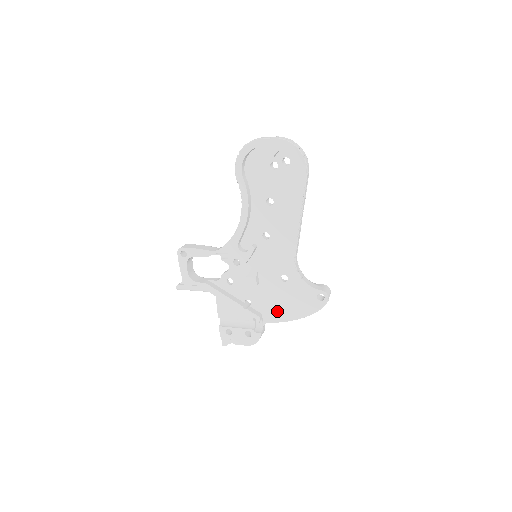
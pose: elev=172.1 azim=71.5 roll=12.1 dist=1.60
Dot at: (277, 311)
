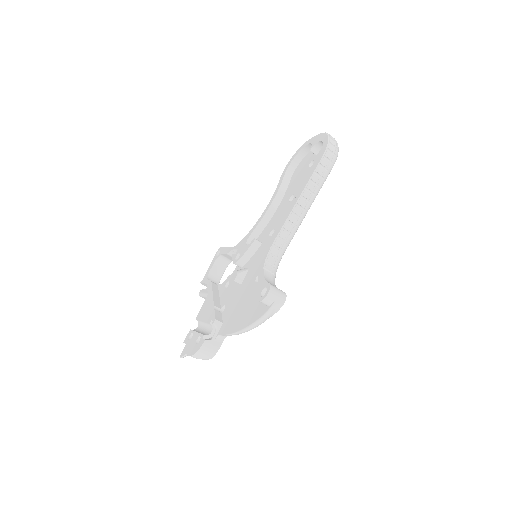
Dot at: (233, 319)
